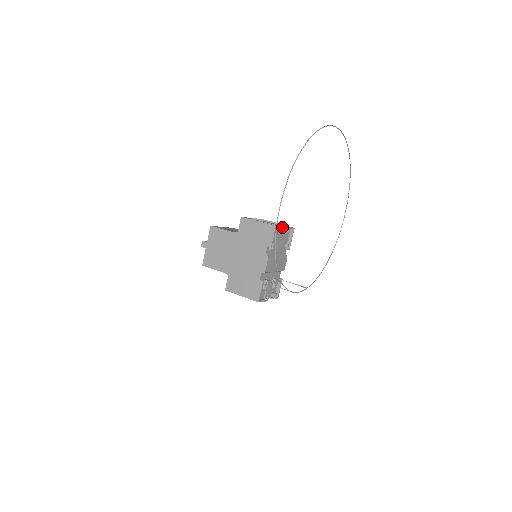
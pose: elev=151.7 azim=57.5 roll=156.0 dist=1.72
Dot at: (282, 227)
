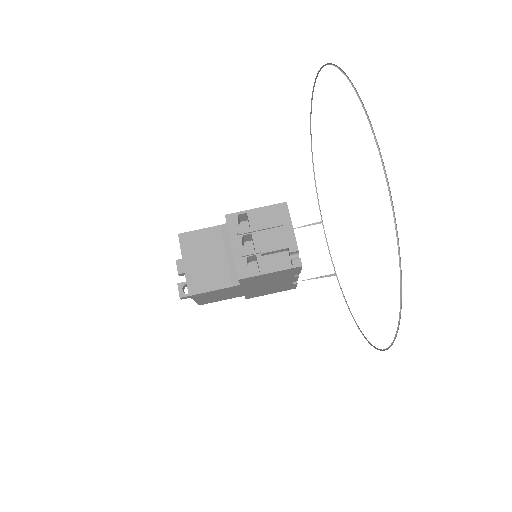
Dot at: (296, 244)
